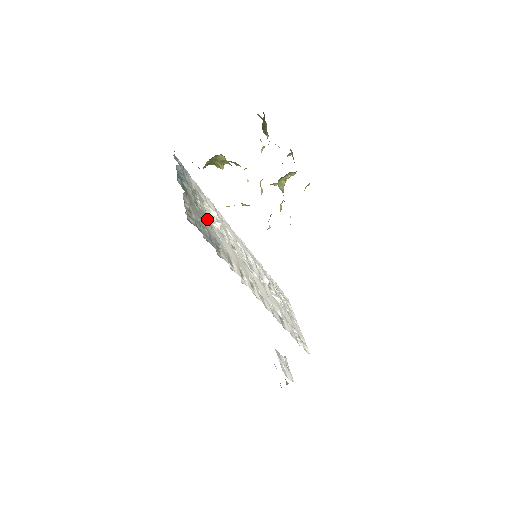
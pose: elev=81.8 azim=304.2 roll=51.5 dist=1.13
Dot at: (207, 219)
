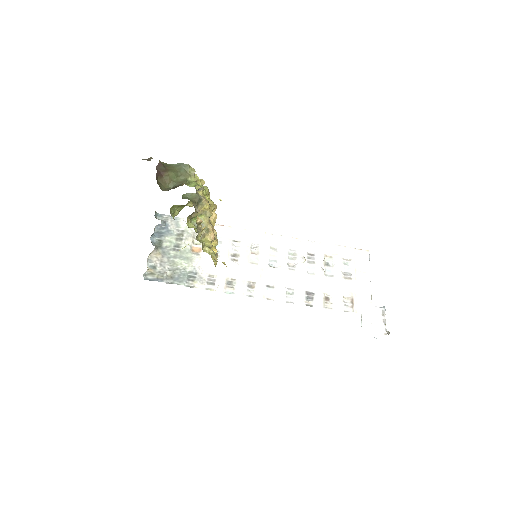
Dot at: (187, 255)
